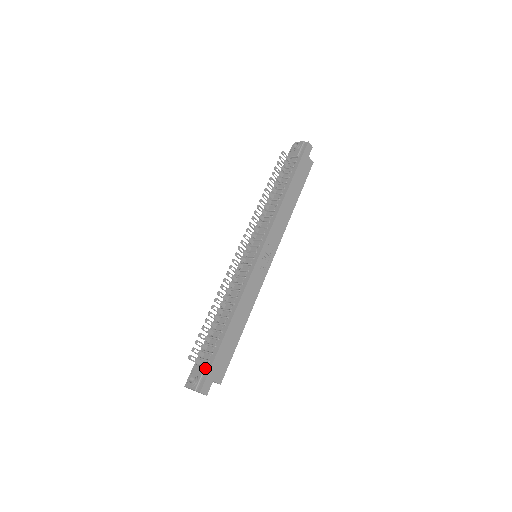
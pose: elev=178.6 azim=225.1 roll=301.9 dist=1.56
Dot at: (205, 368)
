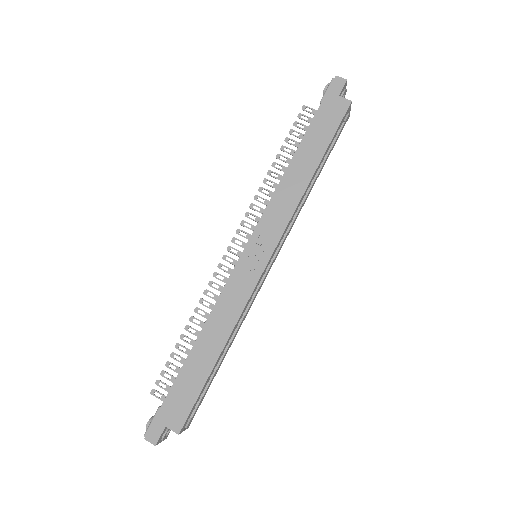
Dot at: (159, 407)
